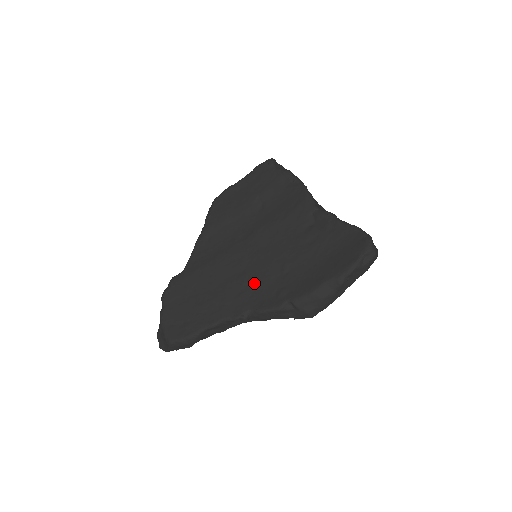
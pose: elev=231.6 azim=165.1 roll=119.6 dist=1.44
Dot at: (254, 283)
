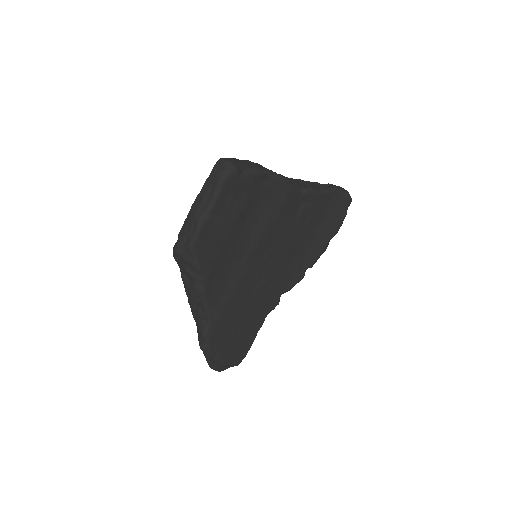
Dot at: (276, 278)
